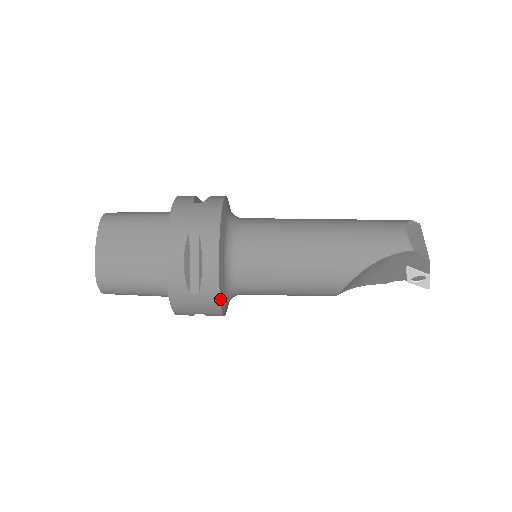
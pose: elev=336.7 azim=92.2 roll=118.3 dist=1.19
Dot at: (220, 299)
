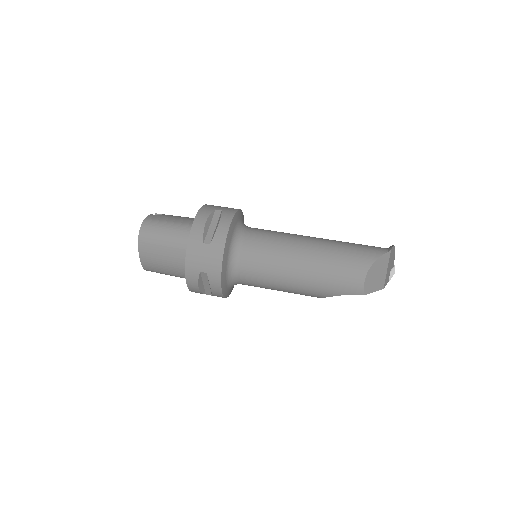
Dot at: (226, 297)
